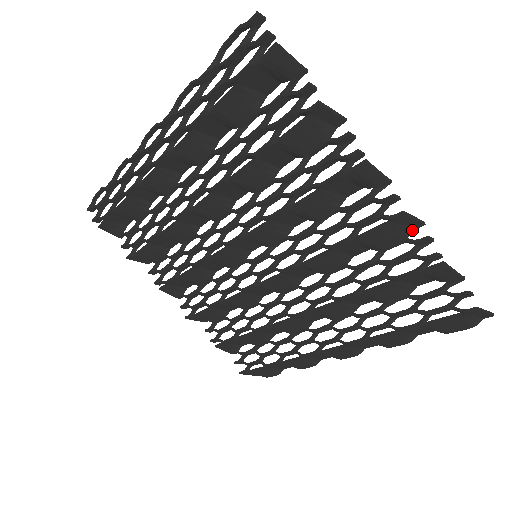
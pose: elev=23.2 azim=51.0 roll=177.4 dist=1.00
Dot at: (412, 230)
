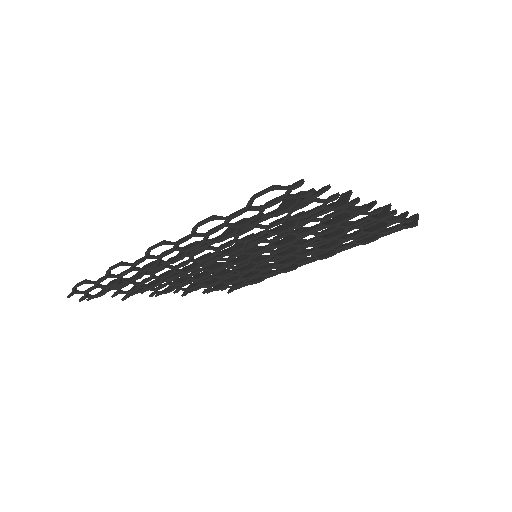
Dot at: occluded
